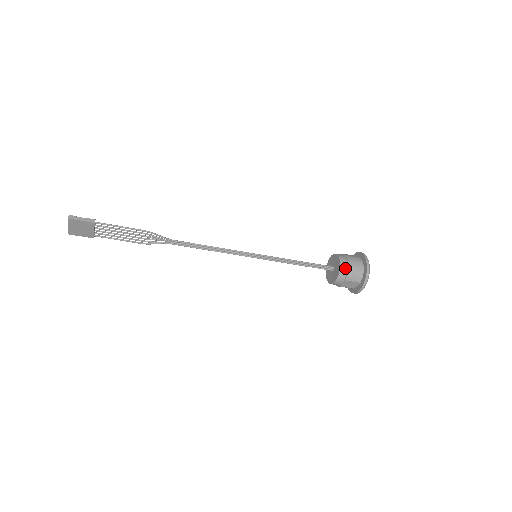
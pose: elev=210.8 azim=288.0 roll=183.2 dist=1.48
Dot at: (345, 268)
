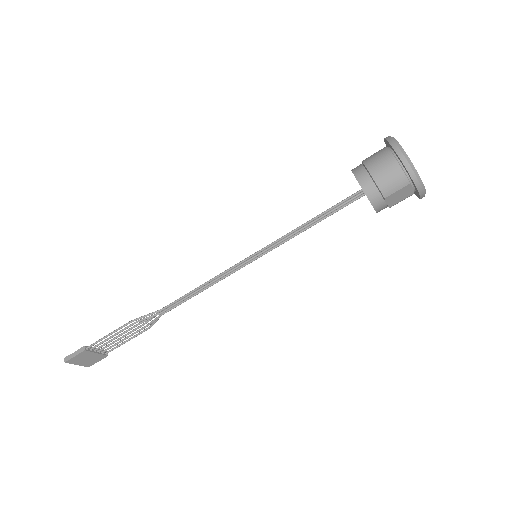
Dot at: (370, 183)
